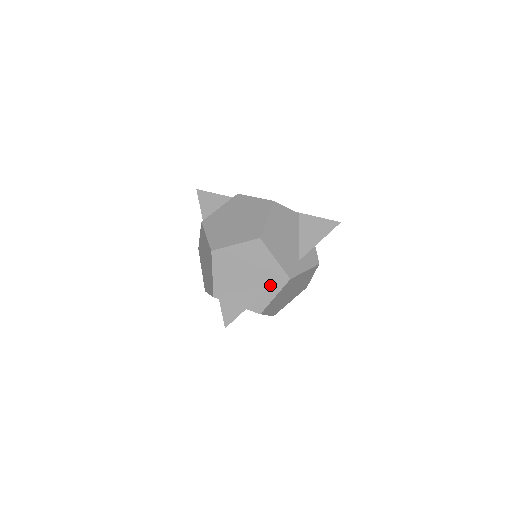
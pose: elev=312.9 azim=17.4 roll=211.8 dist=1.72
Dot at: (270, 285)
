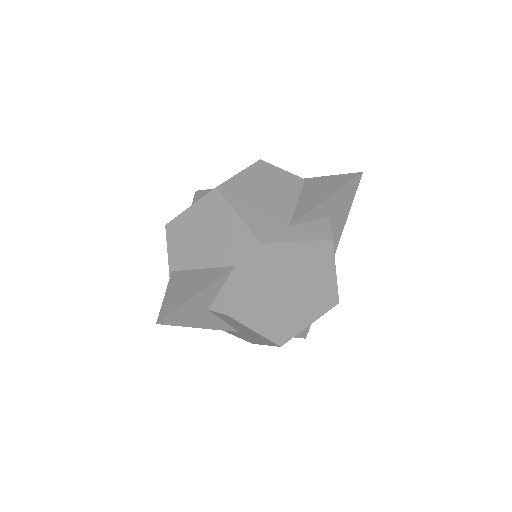
Dot at: (235, 260)
